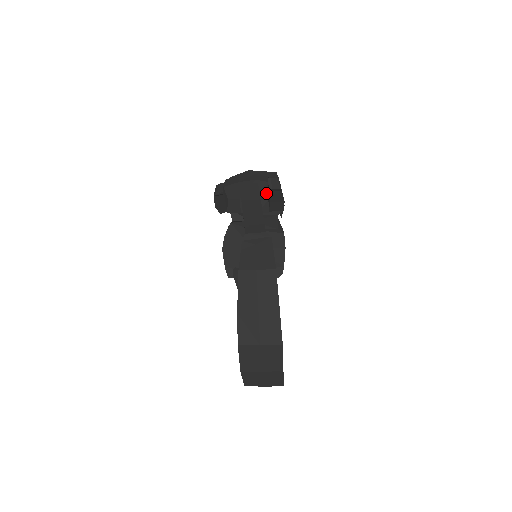
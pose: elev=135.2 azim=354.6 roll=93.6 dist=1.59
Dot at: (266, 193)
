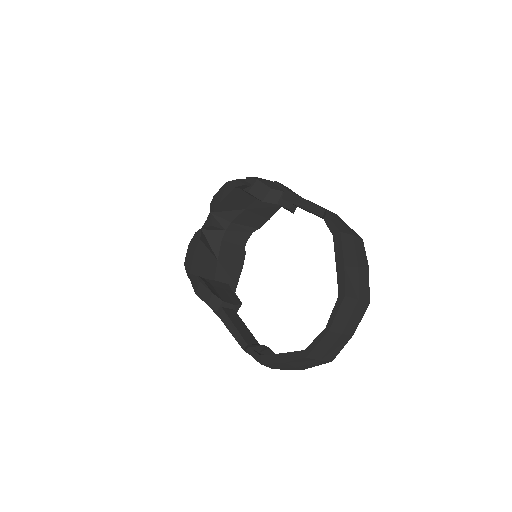
Dot at: occluded
